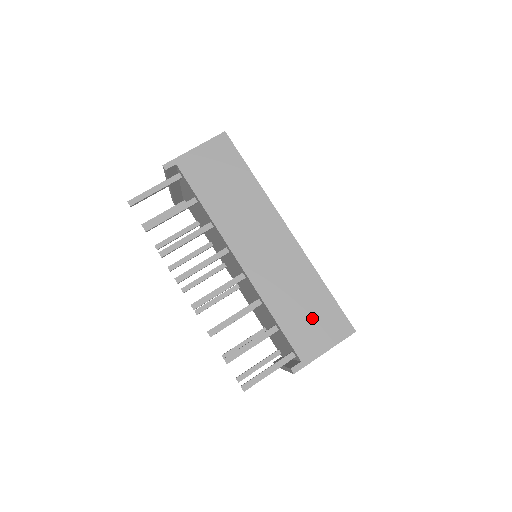
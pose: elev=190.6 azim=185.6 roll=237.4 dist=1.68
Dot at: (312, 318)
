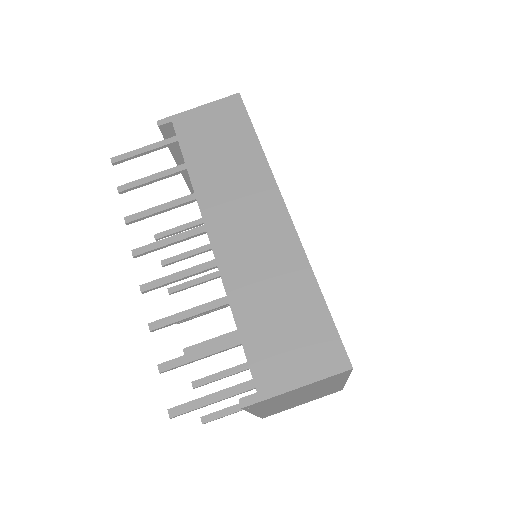
Dot at: (290, 333)
